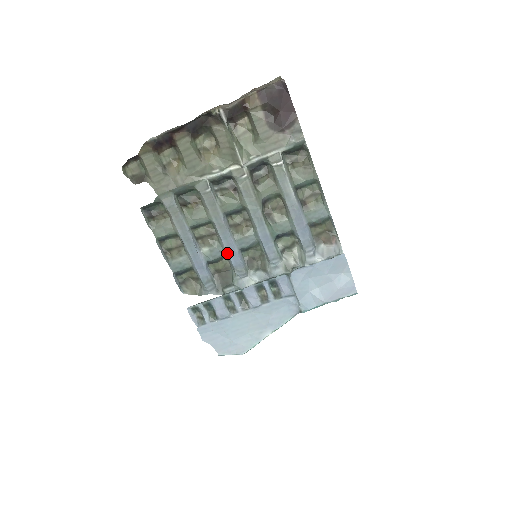
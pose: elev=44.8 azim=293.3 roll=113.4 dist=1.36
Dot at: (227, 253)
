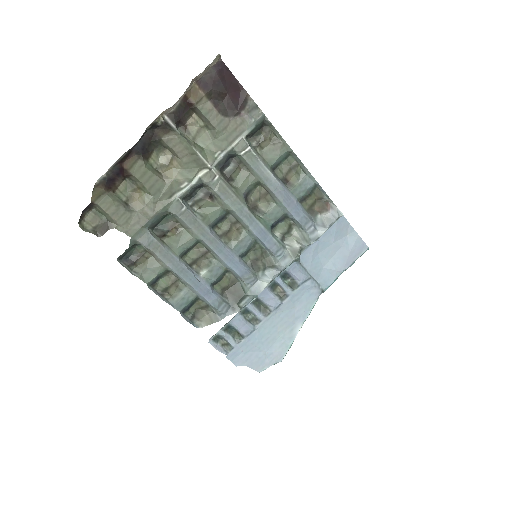
Dot at: (228, 266)
